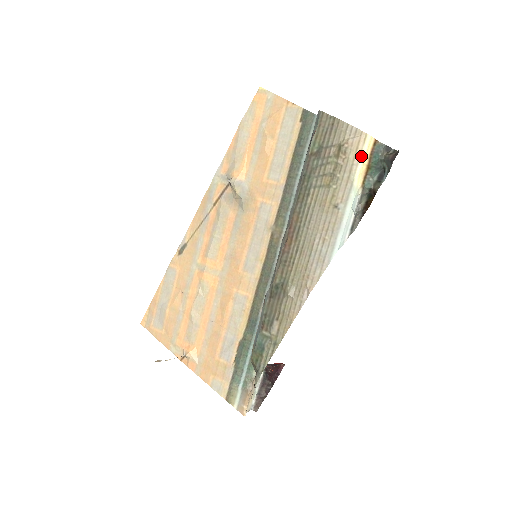
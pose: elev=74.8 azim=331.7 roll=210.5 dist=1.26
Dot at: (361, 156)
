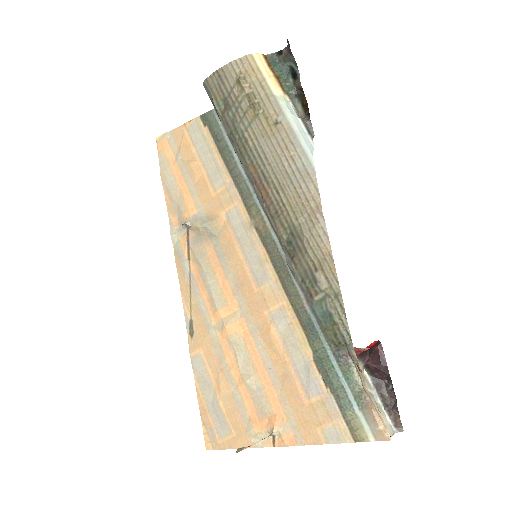
Dot at: (261, 72)
